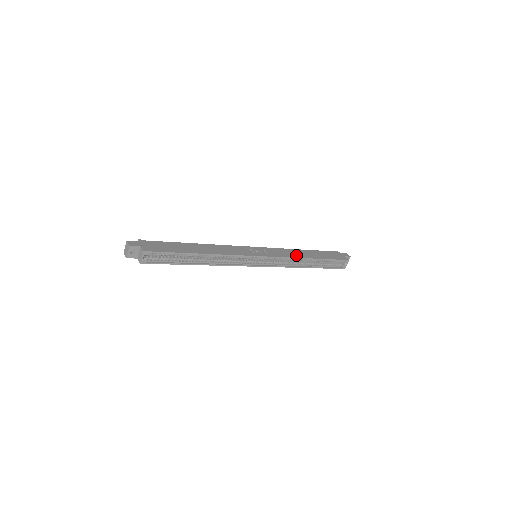
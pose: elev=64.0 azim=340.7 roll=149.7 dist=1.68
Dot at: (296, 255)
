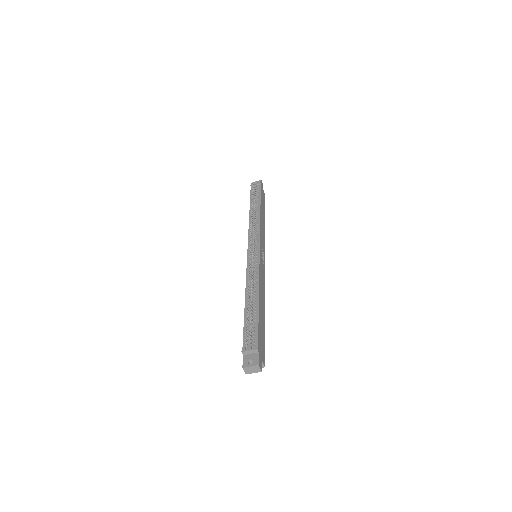
Dot at: (264, 230)
